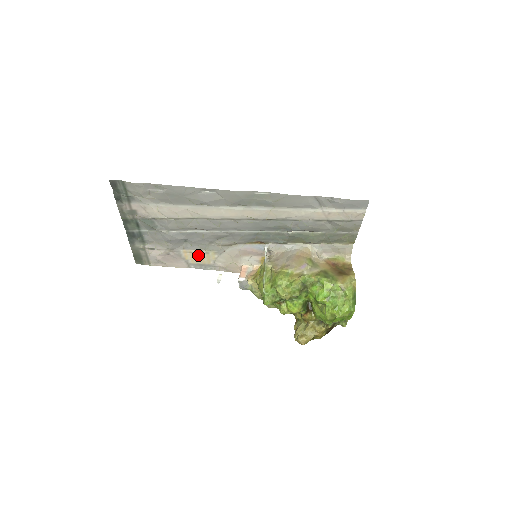
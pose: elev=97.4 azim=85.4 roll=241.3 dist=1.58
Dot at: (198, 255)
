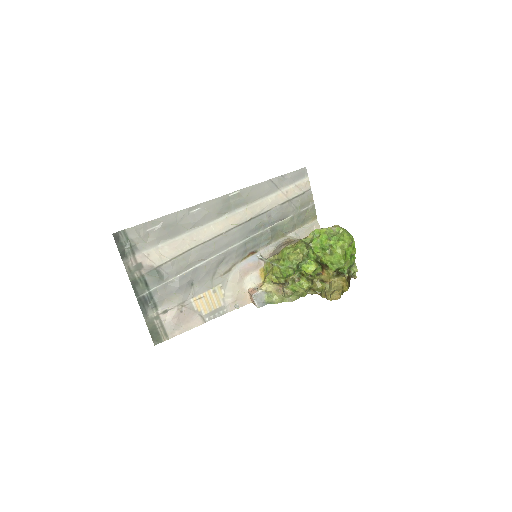
Dot at: (207, 299)
